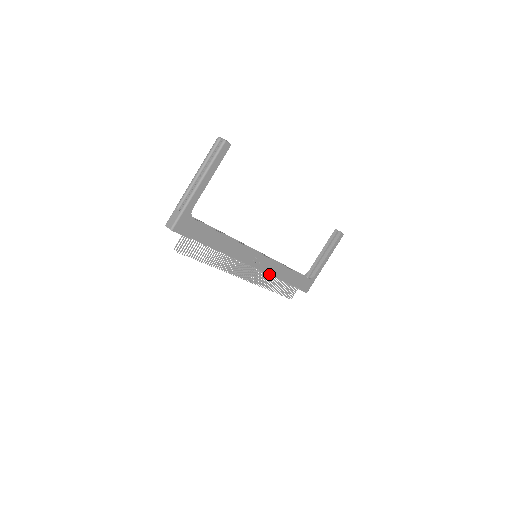
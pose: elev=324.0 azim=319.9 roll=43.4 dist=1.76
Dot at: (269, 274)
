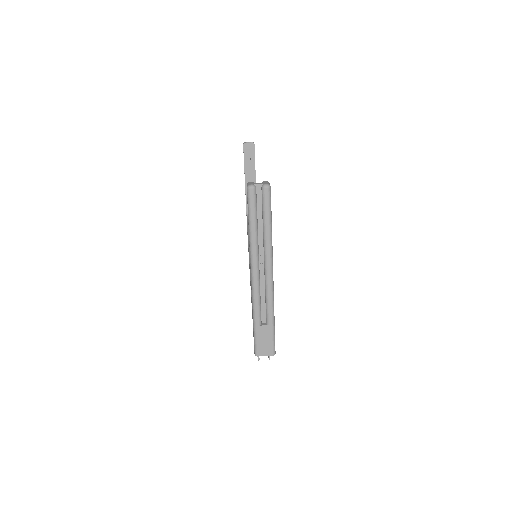
Dot at: occluded
